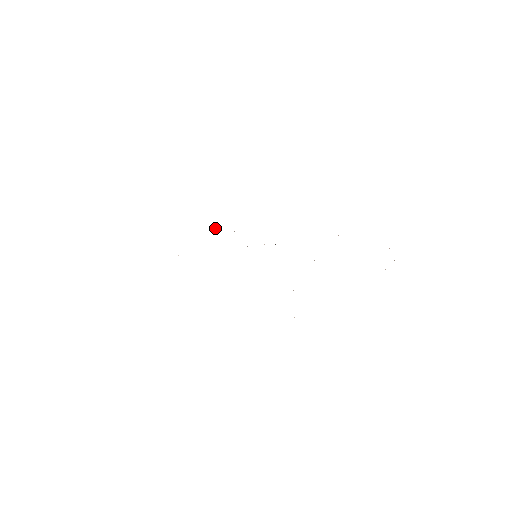
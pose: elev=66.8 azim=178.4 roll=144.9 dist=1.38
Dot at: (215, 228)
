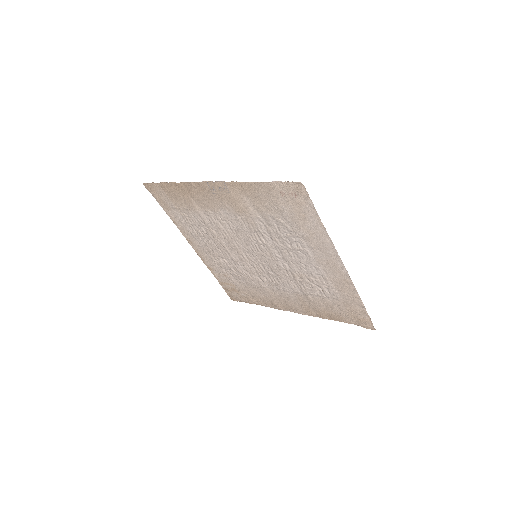
Dot at: (222, 269)
